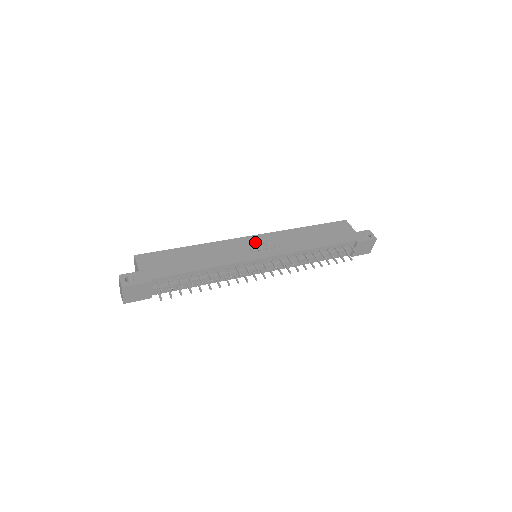
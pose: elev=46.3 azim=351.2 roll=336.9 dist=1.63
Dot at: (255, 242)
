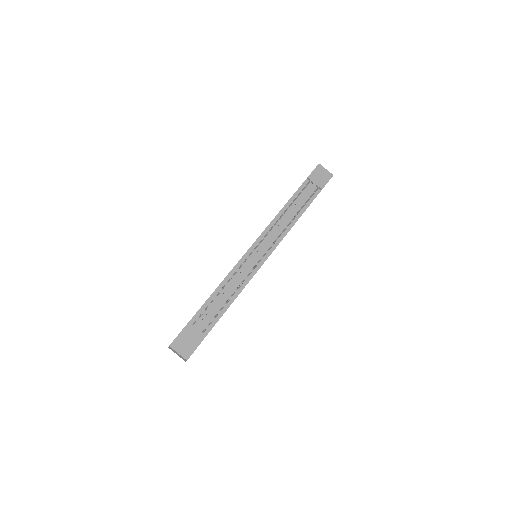
Dot at: occluded
